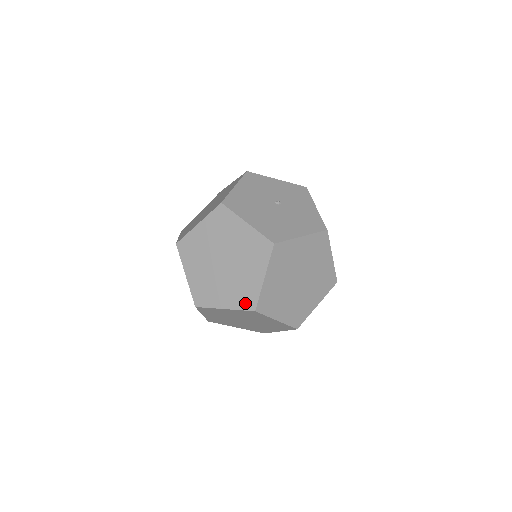
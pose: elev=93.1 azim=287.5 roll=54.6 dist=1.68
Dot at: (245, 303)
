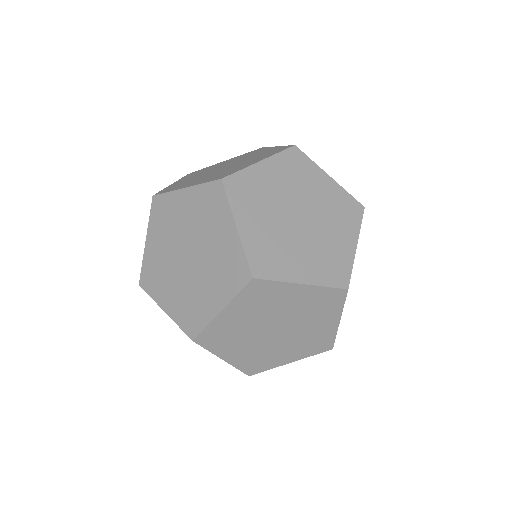
Dot at: (216, 178)
